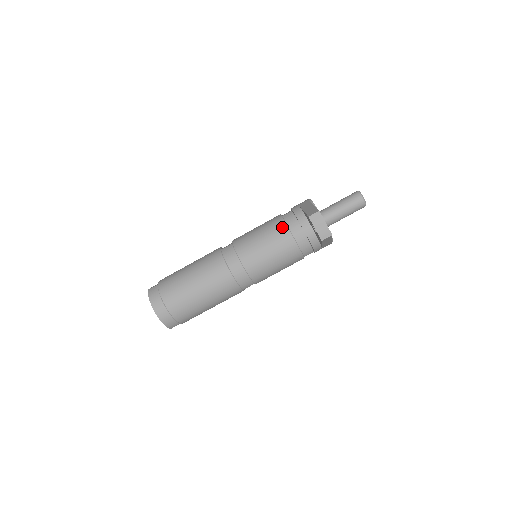
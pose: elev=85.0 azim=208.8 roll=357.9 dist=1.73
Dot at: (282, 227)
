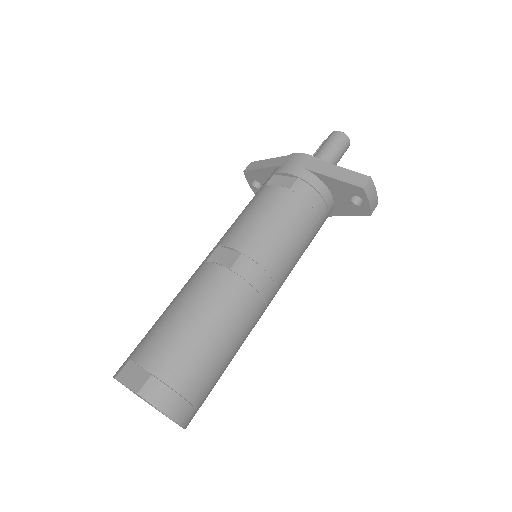
Dot at: (304, 207)
